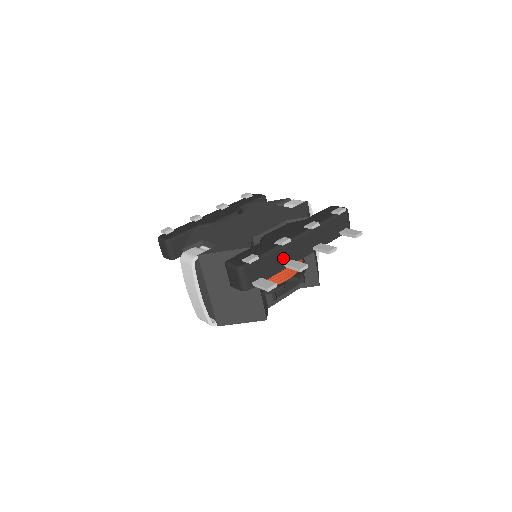
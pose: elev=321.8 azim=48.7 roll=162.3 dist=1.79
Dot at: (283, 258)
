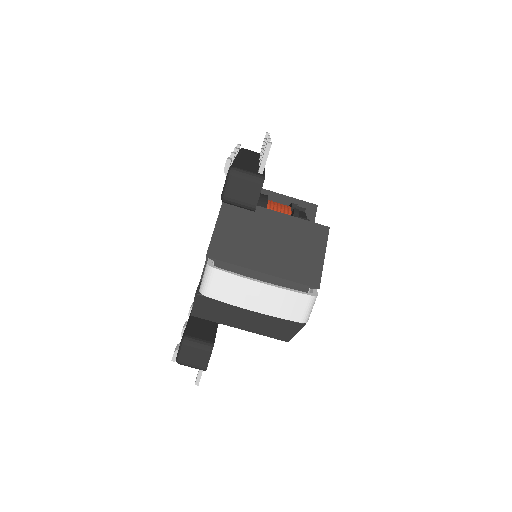
Dot at: occluded
